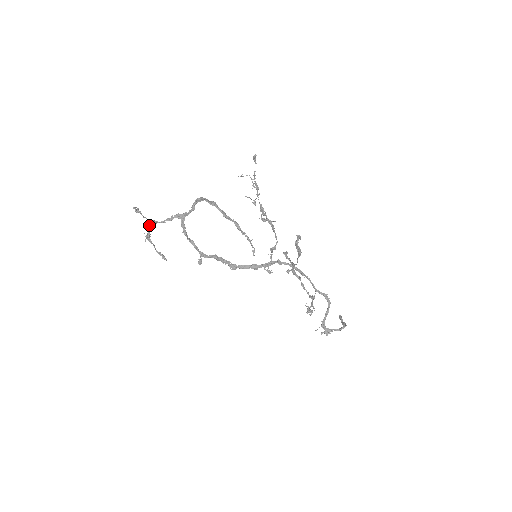
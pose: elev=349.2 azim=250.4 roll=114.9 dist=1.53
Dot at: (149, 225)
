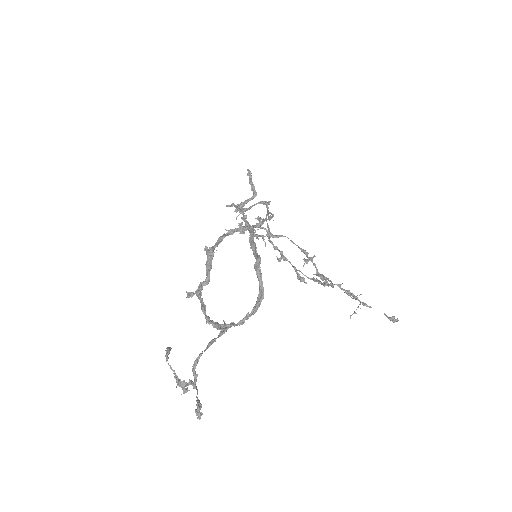
Dot at: (193, 385)
